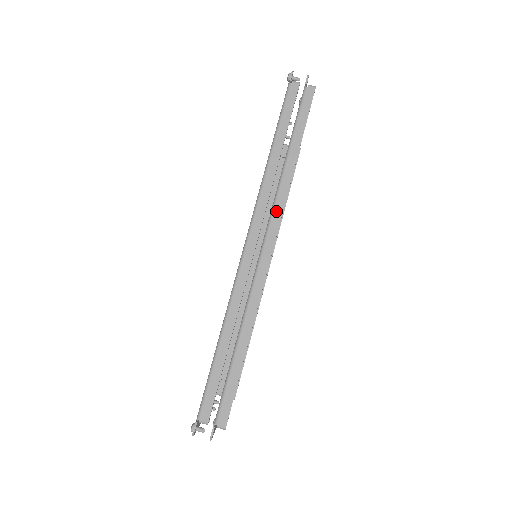
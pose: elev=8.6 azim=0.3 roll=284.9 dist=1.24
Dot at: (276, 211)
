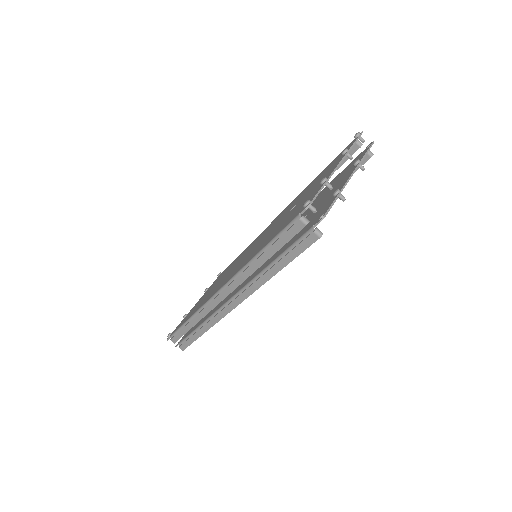
Dot at: (245, 293)
